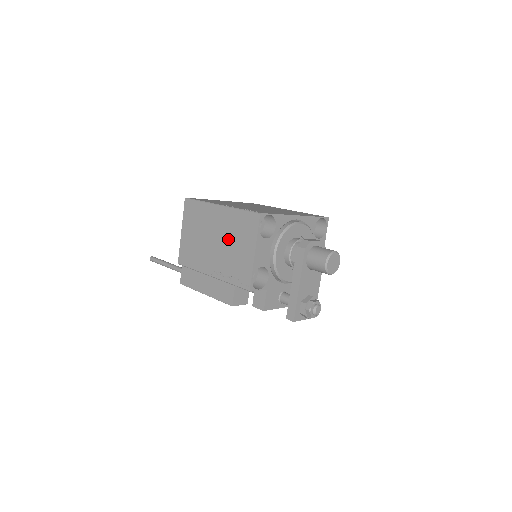
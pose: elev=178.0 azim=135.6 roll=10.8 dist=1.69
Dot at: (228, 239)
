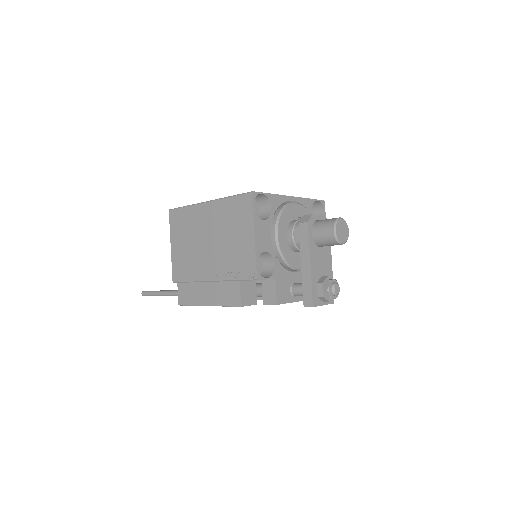
Dot at: (222, 233)
